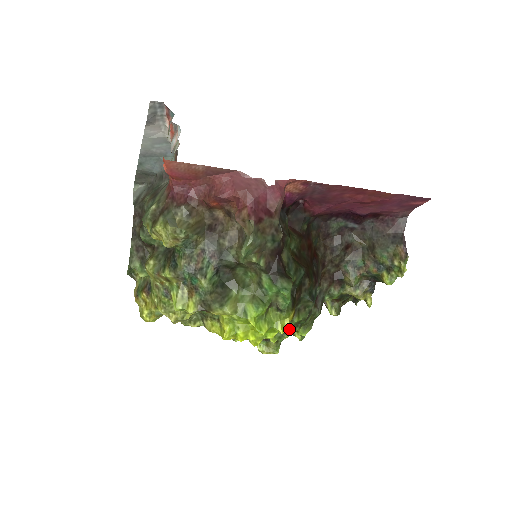
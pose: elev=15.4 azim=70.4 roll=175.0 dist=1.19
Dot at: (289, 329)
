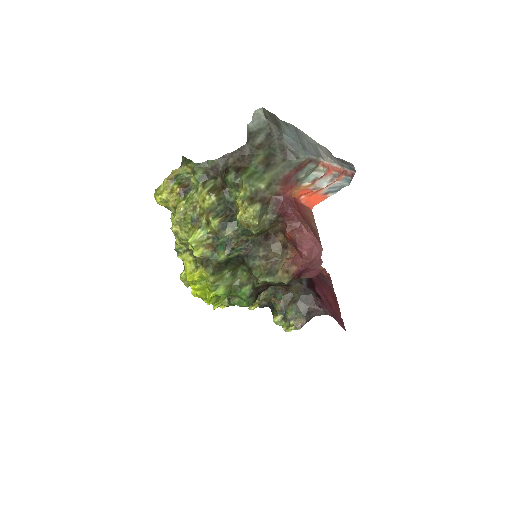
Dot at: occluded
